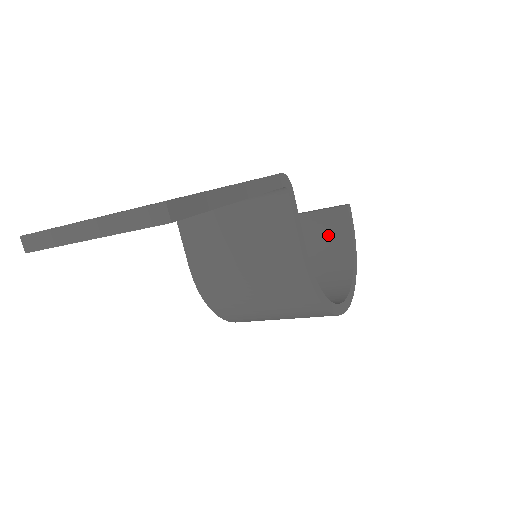
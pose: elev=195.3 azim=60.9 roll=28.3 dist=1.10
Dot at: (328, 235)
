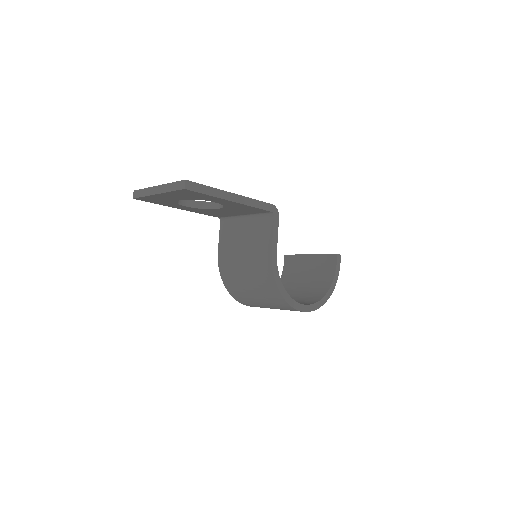
Dot at: (321, 272)
